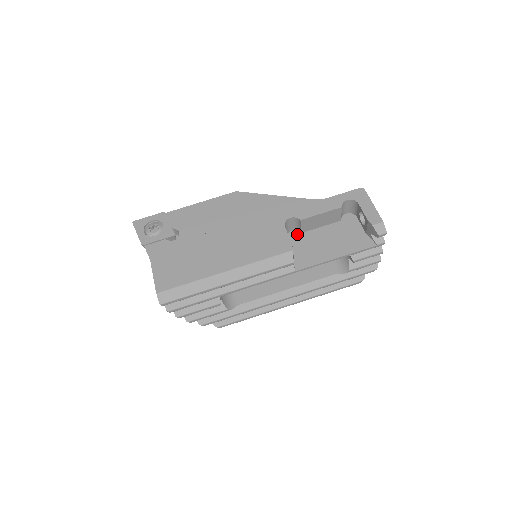
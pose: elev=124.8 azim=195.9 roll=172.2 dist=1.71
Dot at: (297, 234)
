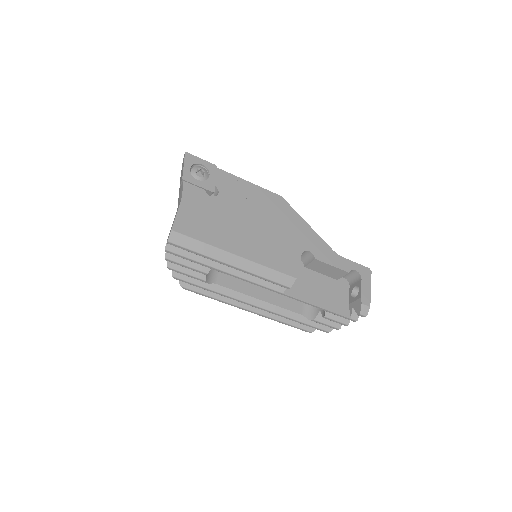
Dot at: (301, 265)
